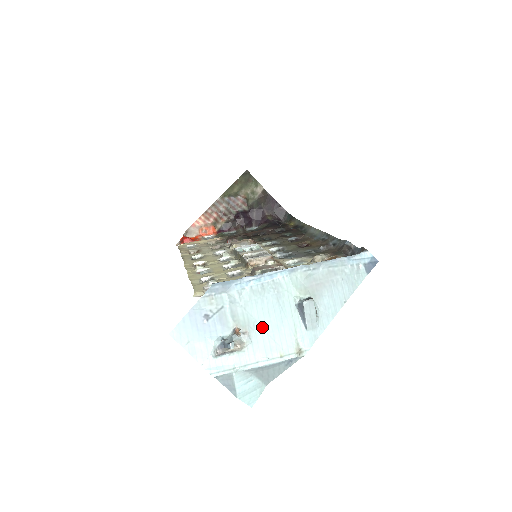
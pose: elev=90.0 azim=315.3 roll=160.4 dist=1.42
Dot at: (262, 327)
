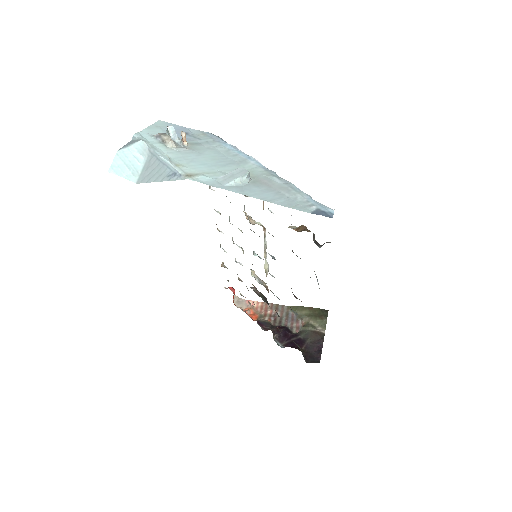
Dot at: (198, 156)
